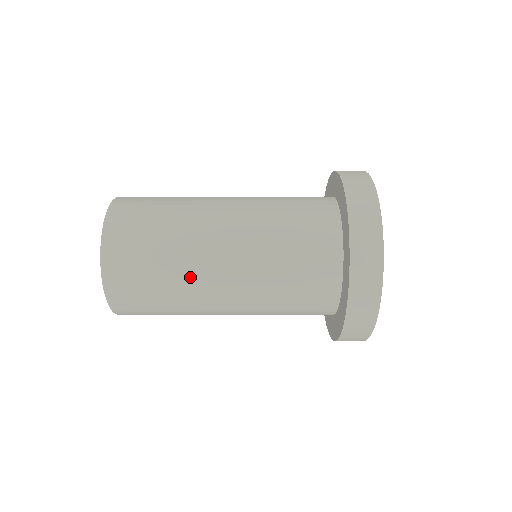
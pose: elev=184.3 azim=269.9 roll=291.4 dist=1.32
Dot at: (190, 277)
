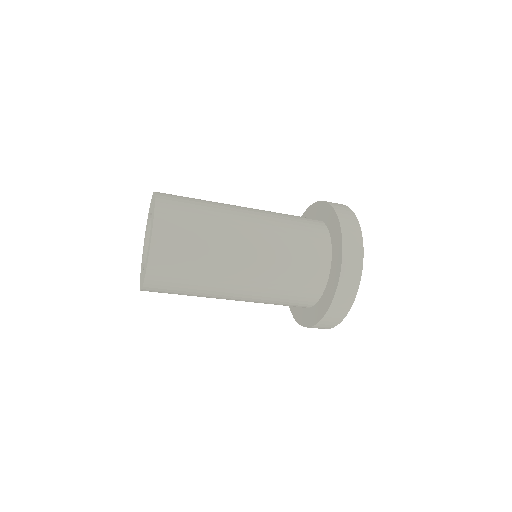
Dot at: (214, 288)
